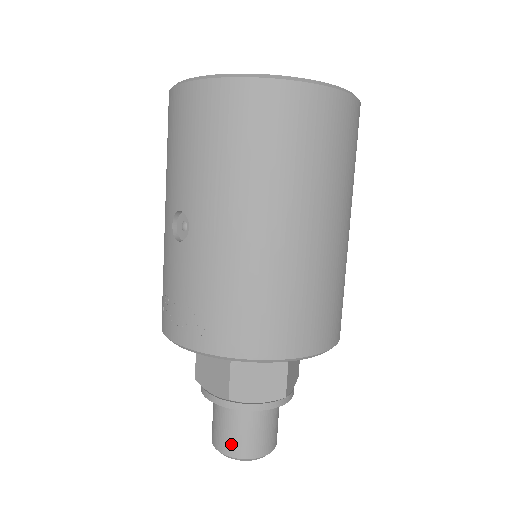
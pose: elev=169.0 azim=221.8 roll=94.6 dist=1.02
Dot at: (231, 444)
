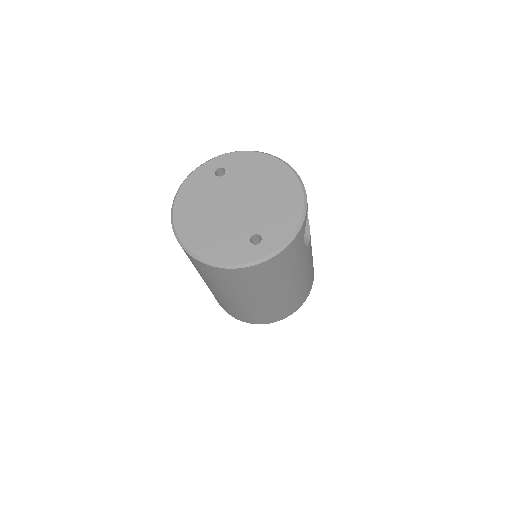
Dot at: occluded
